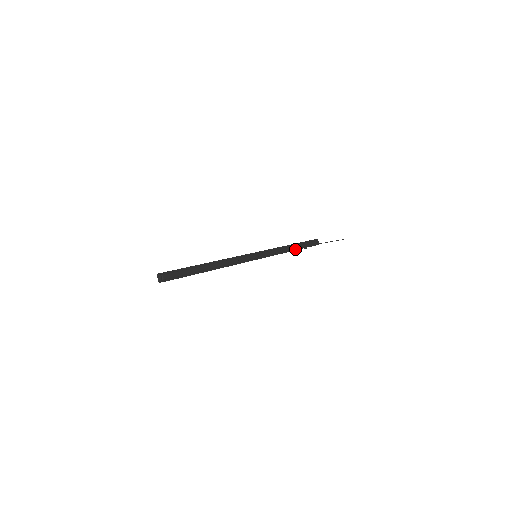
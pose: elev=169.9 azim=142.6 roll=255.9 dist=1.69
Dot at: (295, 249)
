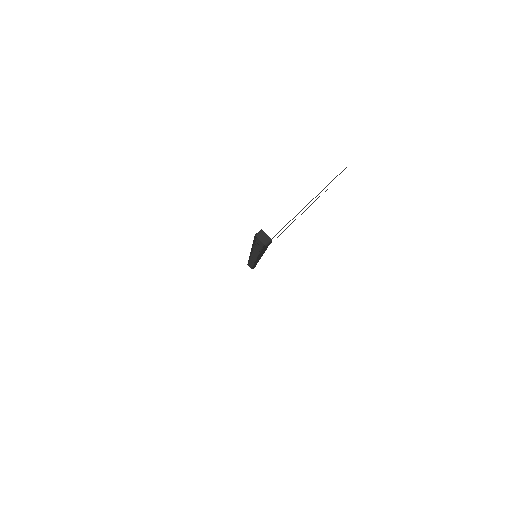
Dot at: occluded
